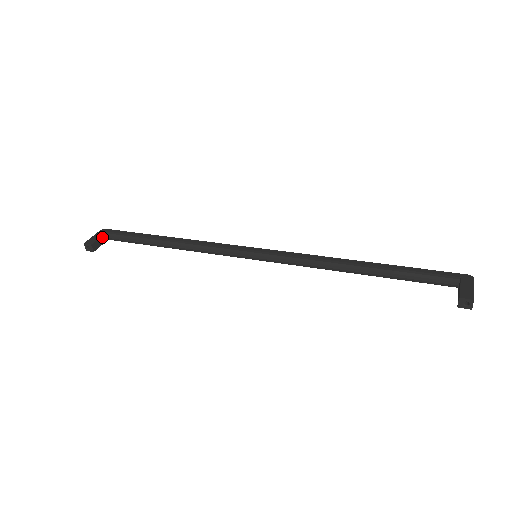
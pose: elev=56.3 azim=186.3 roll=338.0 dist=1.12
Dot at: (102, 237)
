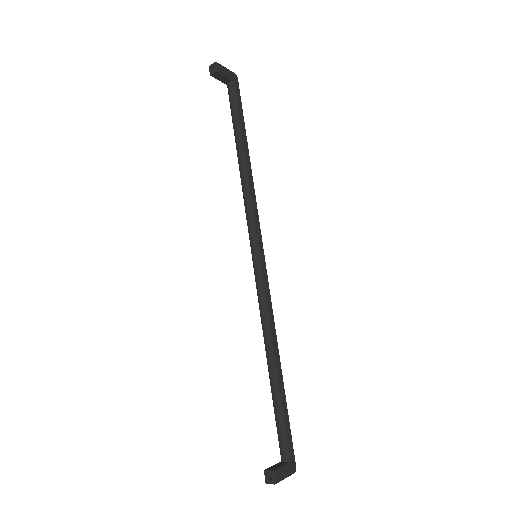
Dot at: (228, 79)
